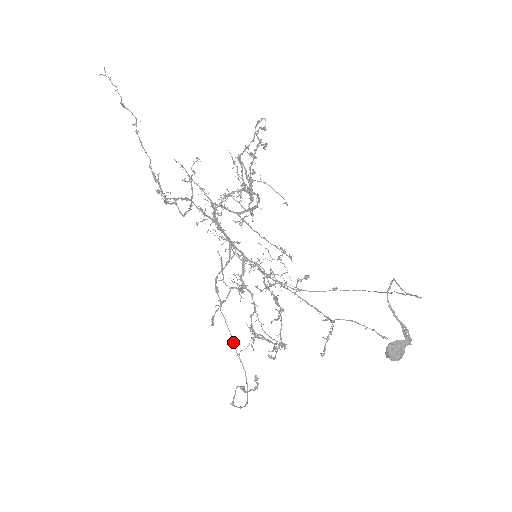
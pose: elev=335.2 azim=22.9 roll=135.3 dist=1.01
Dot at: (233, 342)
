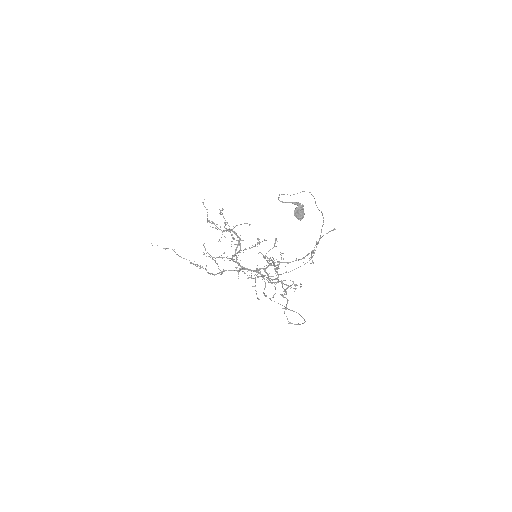
Dot at: occluded
